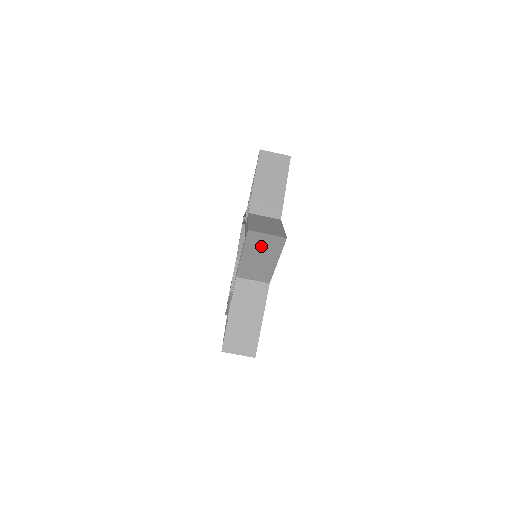
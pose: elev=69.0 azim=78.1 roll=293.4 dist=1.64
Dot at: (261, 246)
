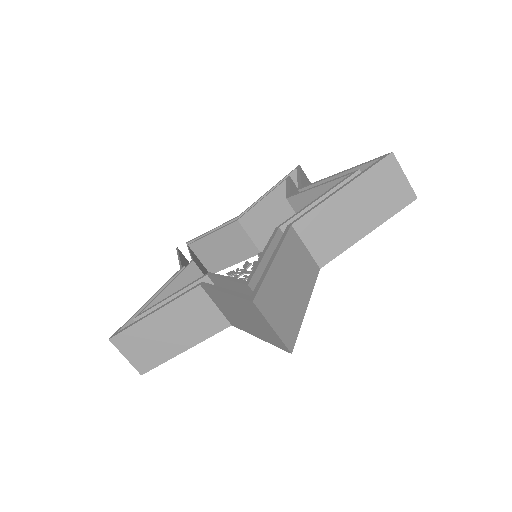
Dot at: (253, 318)
